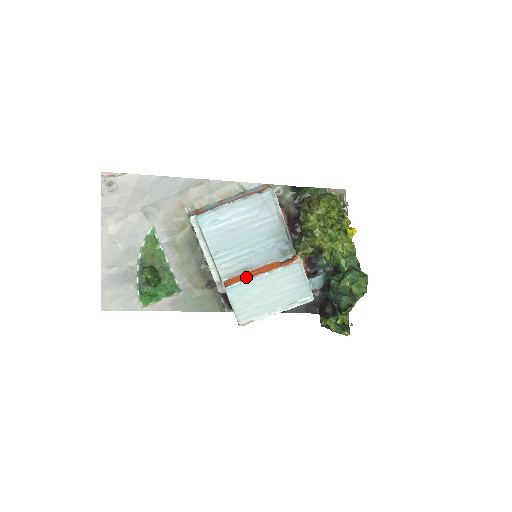
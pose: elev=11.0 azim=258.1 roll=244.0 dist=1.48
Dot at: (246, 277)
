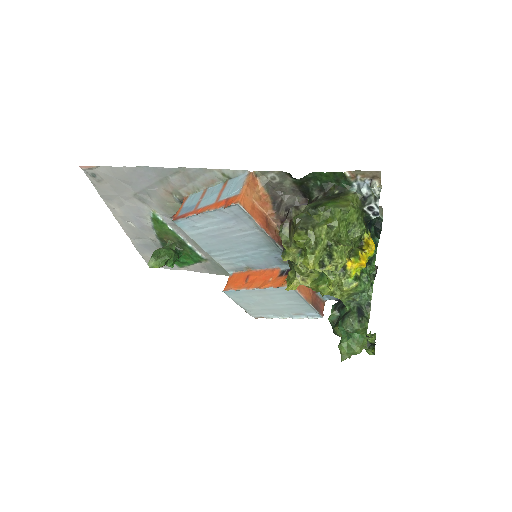
Dot at: (242, 283)
